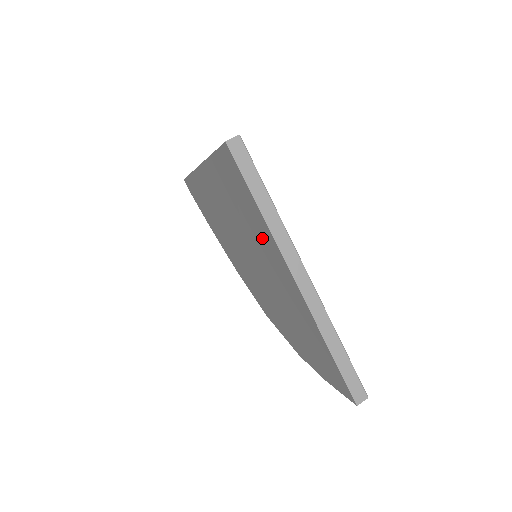
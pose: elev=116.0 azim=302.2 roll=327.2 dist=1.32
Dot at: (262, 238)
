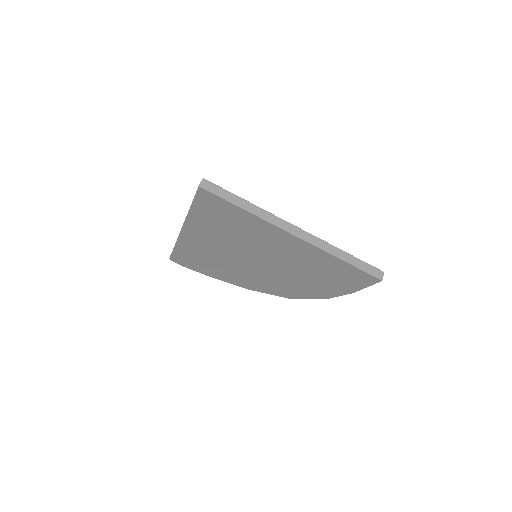
Dot at: (255, 230)
